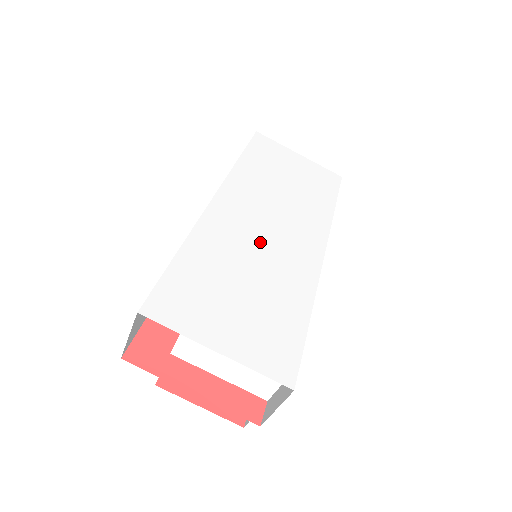
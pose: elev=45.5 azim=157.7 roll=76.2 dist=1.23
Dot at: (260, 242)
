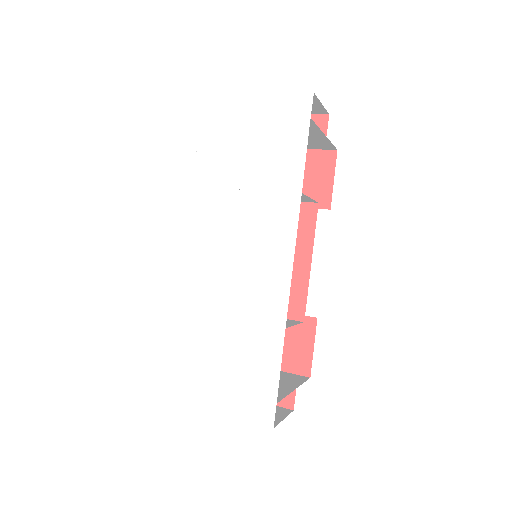
Dot at: (231, 283)
